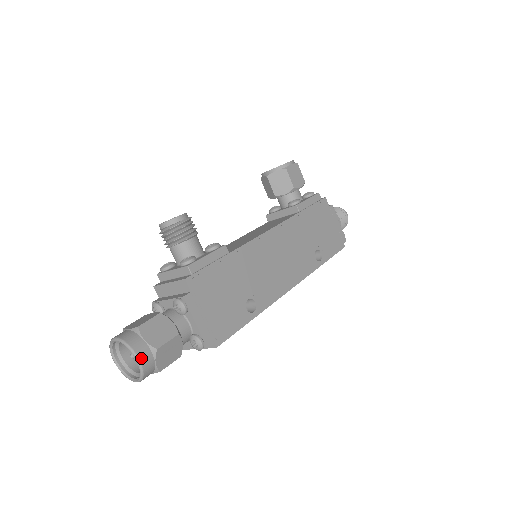
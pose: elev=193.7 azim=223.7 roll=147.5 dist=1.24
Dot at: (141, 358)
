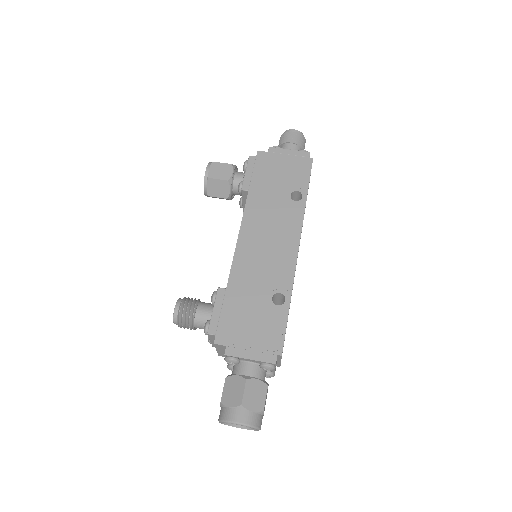
Dot at: (238, 421)
